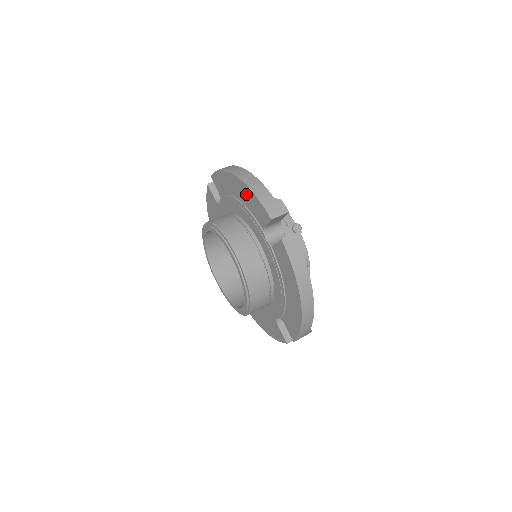
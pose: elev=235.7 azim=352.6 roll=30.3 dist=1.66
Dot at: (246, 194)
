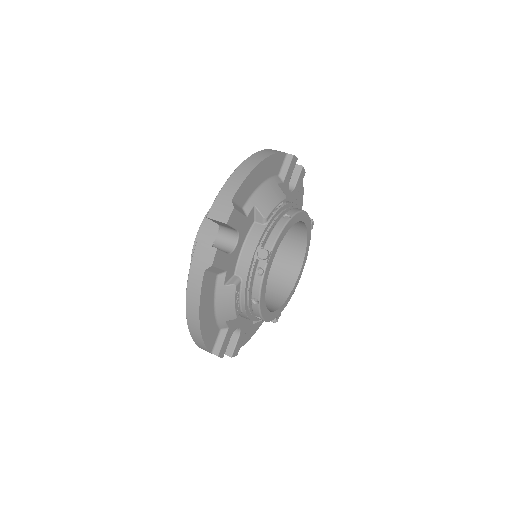
Dot at: occluded
